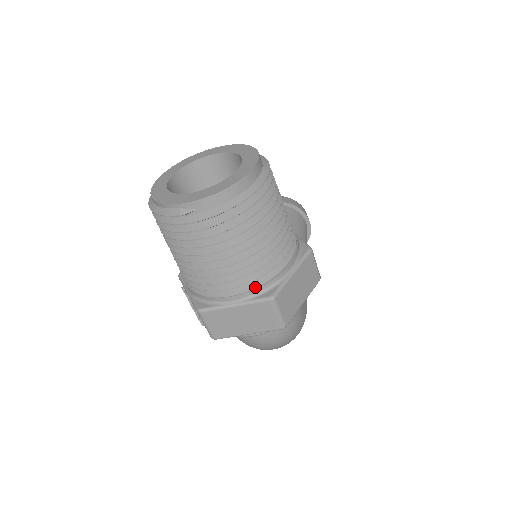
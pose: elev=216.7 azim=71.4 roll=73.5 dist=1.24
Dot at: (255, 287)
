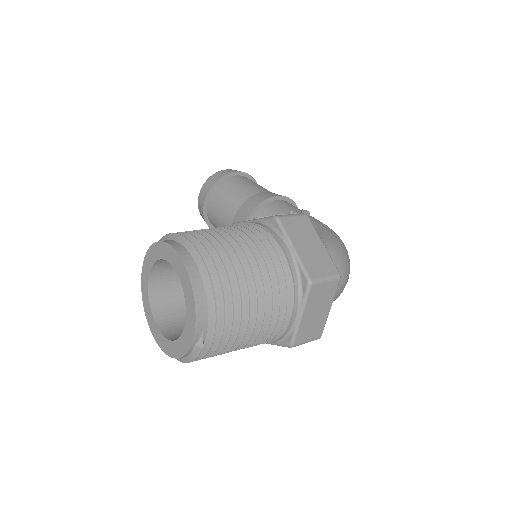
Dot at: (293, 293)
